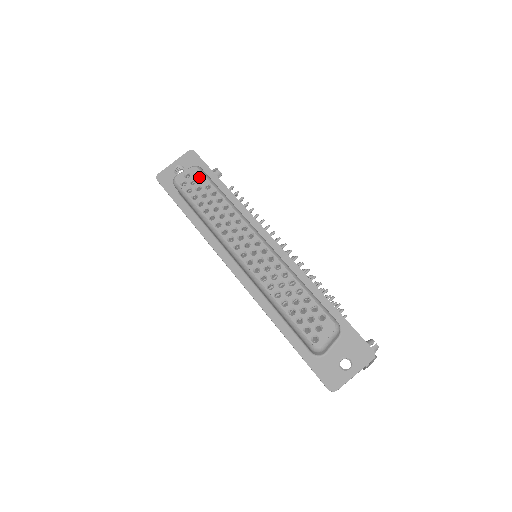
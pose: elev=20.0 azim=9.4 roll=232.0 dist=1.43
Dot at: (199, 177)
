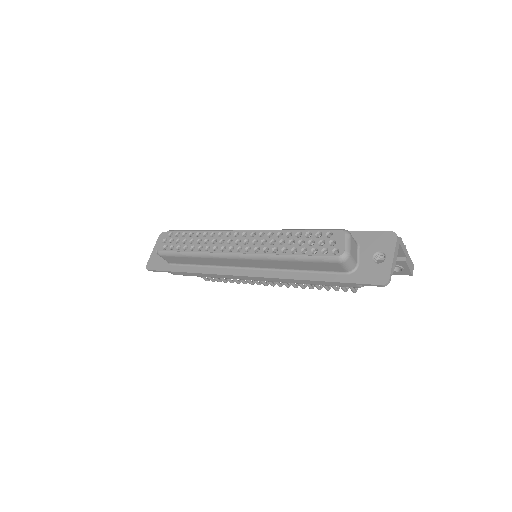
Dot at: (174, 235)
